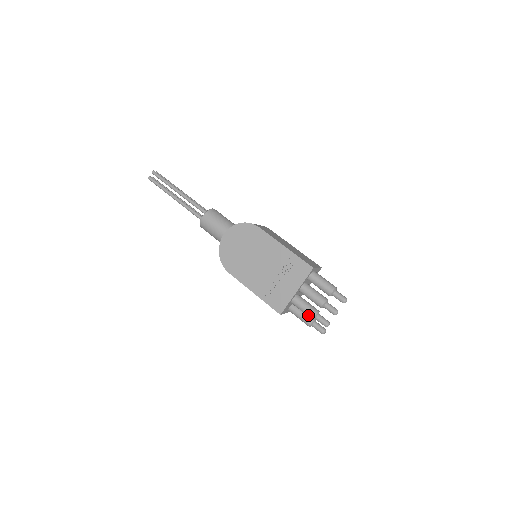
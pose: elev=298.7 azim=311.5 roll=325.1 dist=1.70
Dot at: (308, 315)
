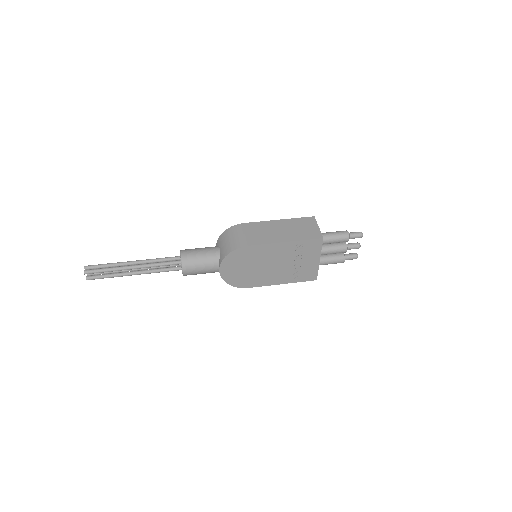
Dot at: occluded
